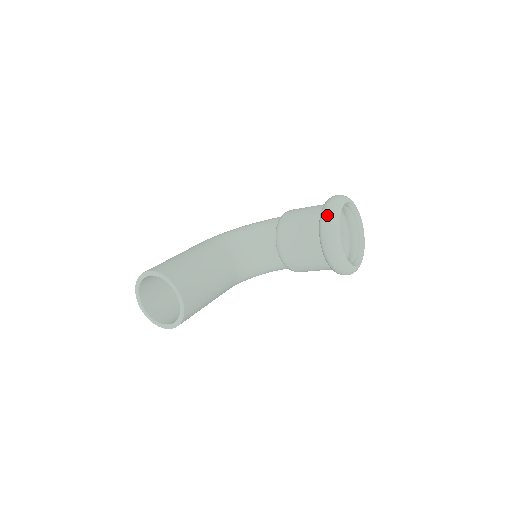
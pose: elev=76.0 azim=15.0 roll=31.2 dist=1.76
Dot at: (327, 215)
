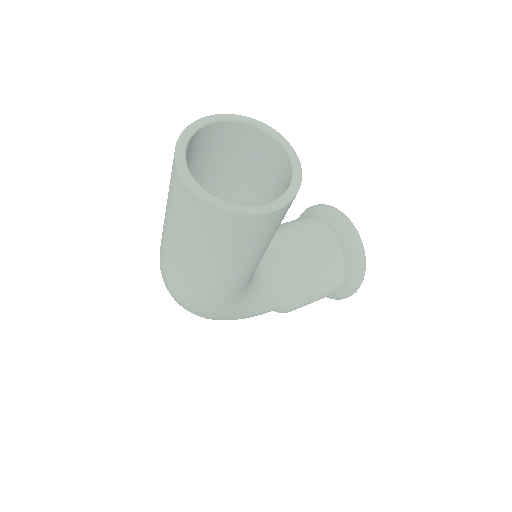
Dot at: occluded
